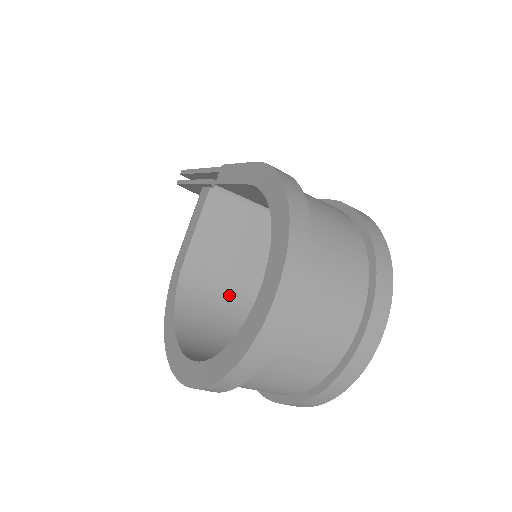
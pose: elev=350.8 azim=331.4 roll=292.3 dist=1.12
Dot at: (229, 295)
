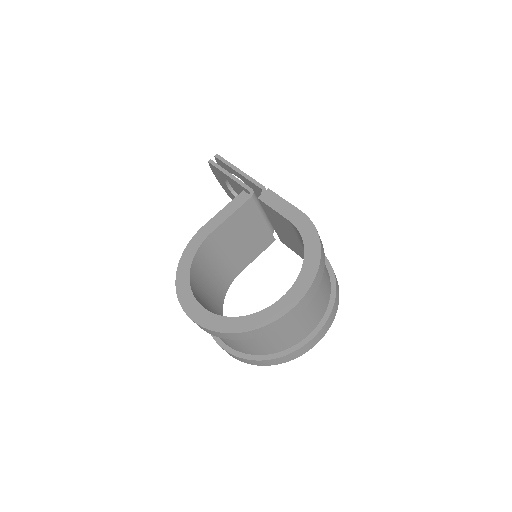
Dot at: (219, 267)
